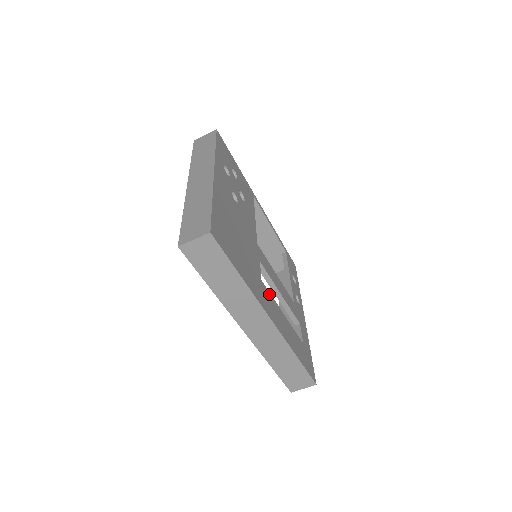
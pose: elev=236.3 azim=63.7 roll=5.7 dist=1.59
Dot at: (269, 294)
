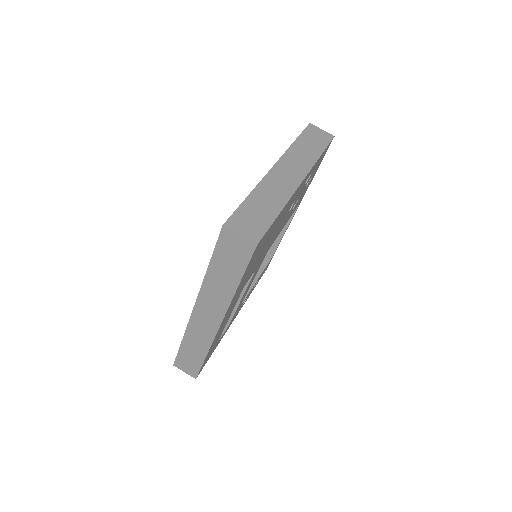
Dot at: (237, 300)
